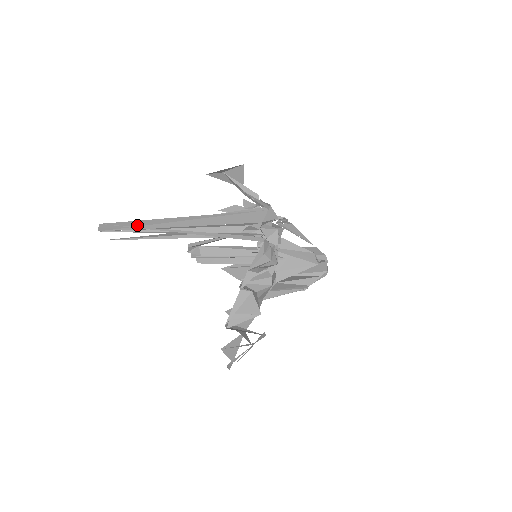
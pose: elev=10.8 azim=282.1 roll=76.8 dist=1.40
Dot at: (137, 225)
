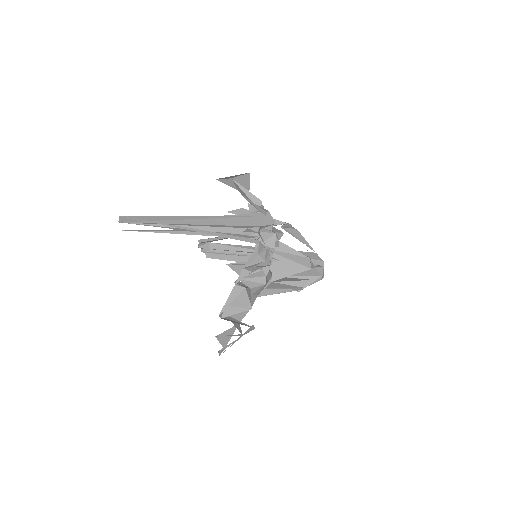
Dot at: (151, 220)
